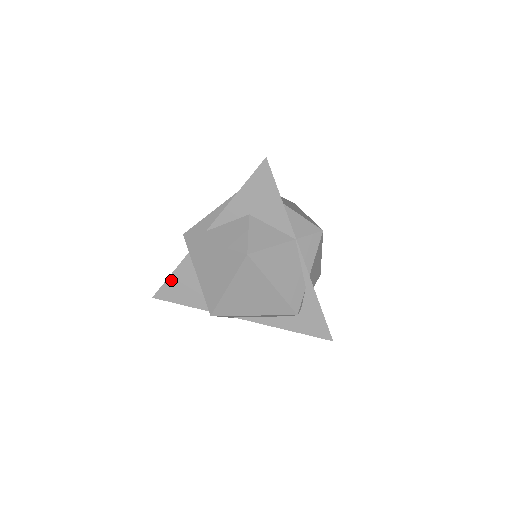
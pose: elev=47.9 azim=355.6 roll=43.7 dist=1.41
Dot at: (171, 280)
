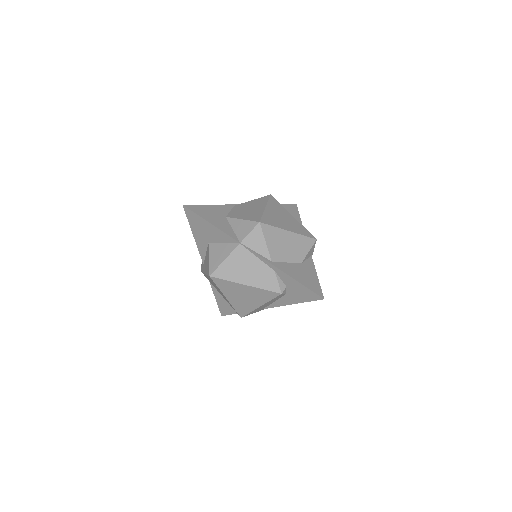
Dot at: (218, 302)
